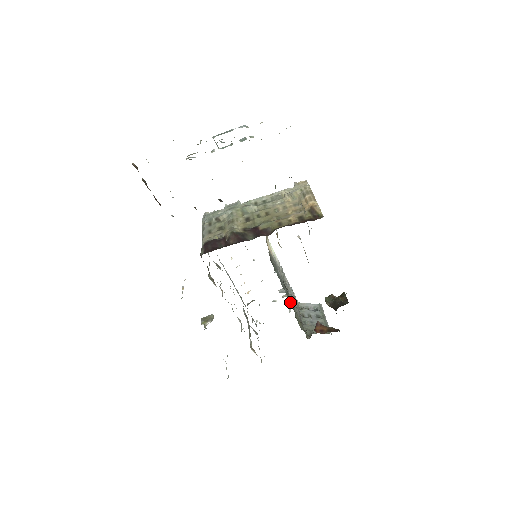
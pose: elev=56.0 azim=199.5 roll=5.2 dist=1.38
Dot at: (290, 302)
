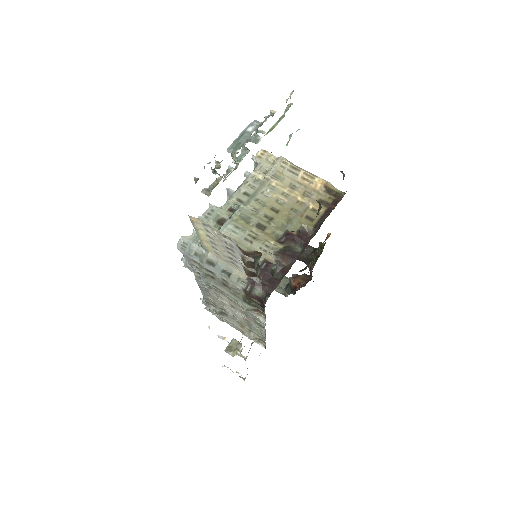
Dot at: occluded
